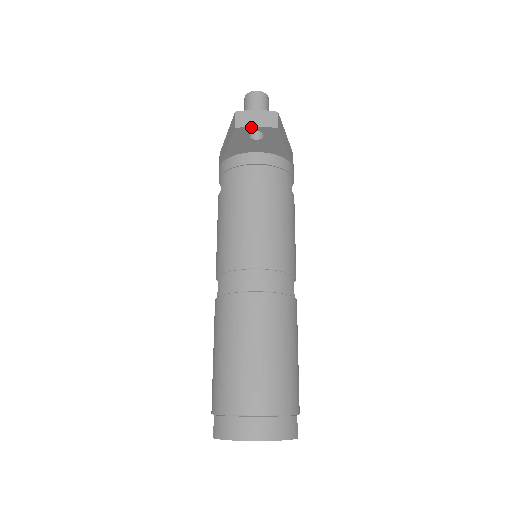
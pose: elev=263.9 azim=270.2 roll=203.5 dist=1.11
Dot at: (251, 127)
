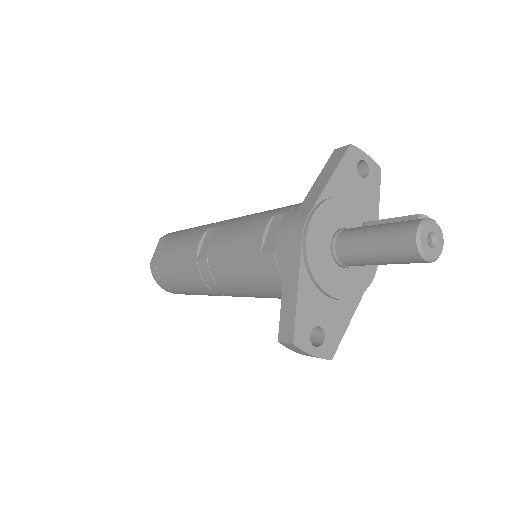
Dot at: (292, 349)
